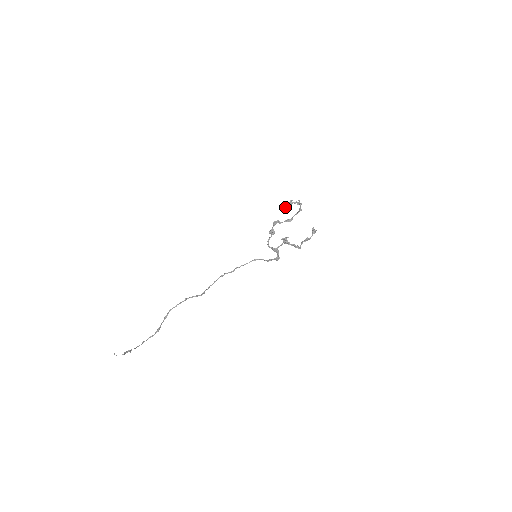
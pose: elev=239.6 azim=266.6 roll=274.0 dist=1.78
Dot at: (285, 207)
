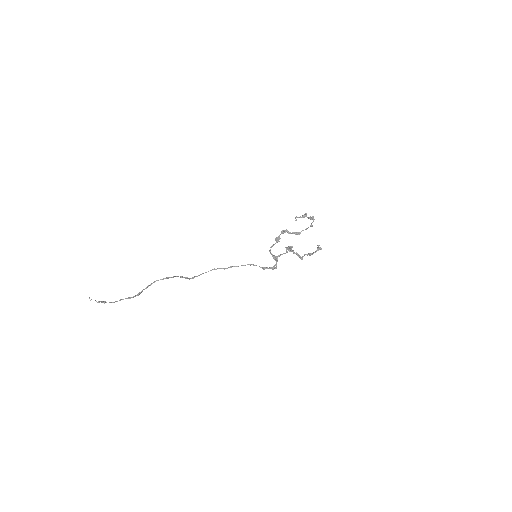
Dot at: occluded
